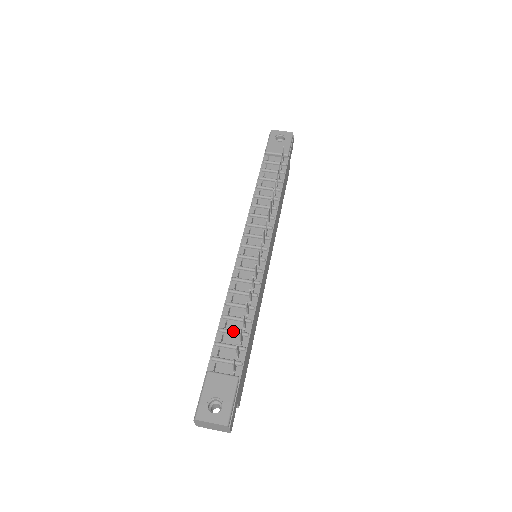
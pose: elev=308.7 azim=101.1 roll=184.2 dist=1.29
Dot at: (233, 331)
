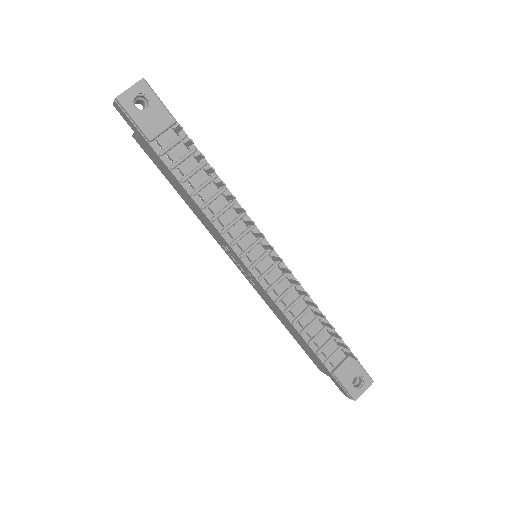
Dot at: (320, 335)
